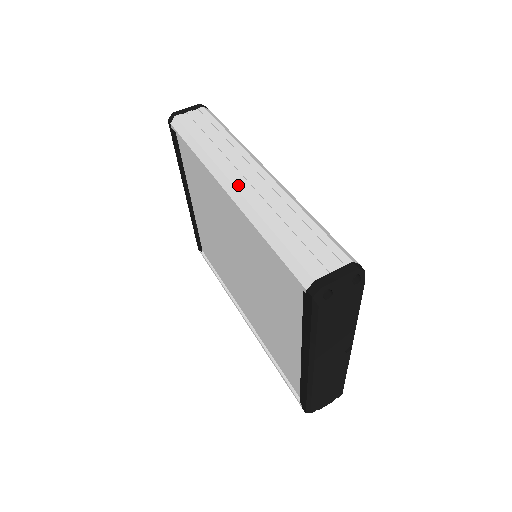
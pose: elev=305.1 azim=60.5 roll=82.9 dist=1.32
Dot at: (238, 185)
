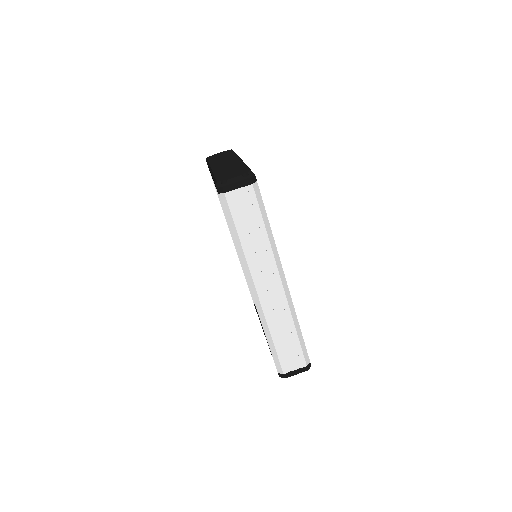
Dot at: (261, 296)
